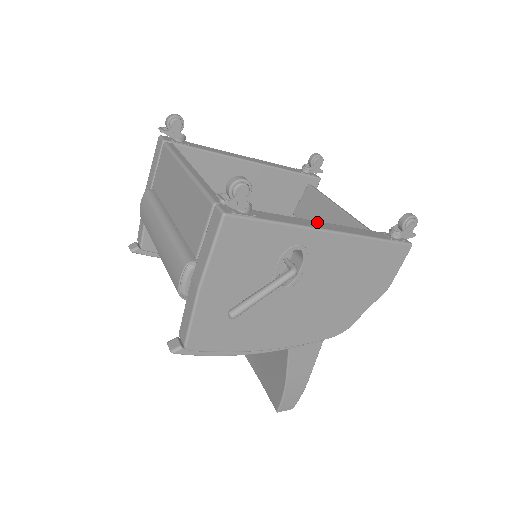
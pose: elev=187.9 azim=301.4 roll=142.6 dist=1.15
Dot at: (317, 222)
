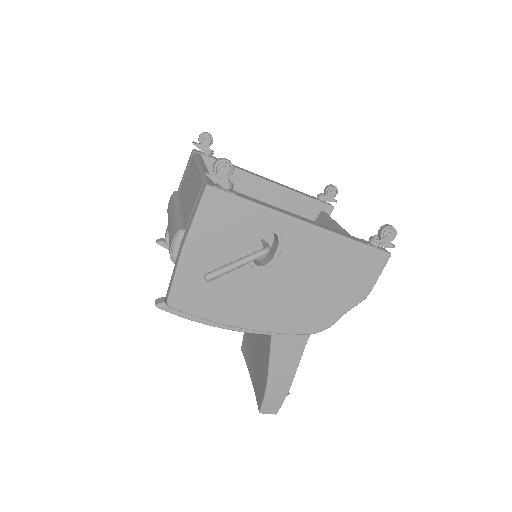
Dot at: (296, 215)
